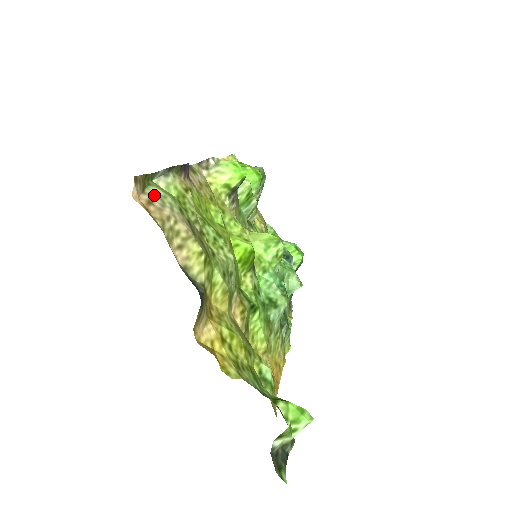
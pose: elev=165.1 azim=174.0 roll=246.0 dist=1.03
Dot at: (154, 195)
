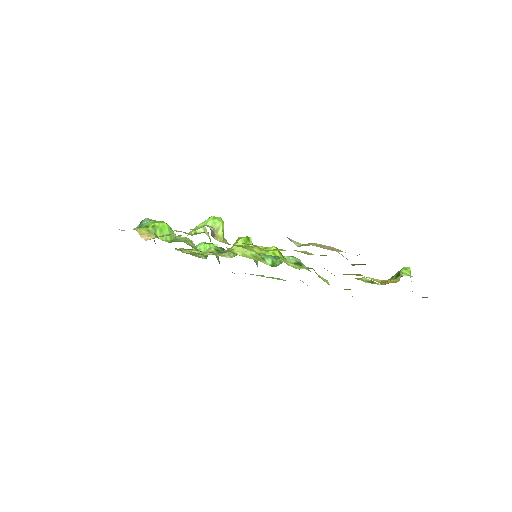
Dot at: (321, 247)
